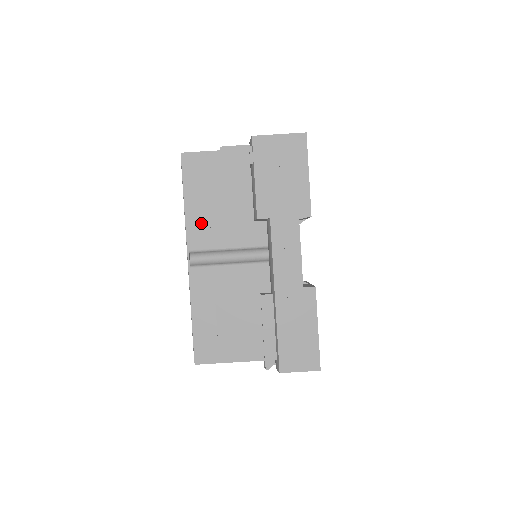
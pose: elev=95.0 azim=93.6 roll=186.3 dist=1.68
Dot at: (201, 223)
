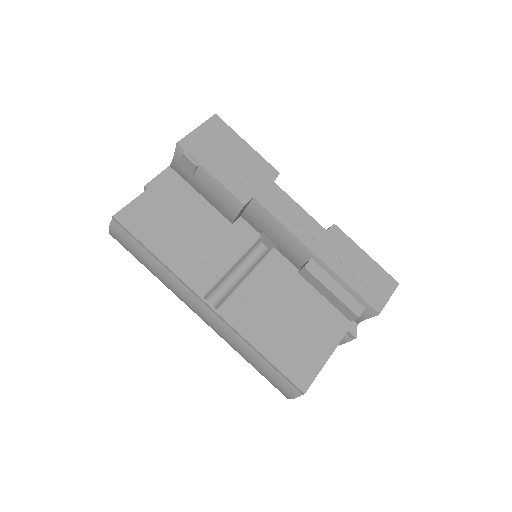
Dot at: (189, 263)
